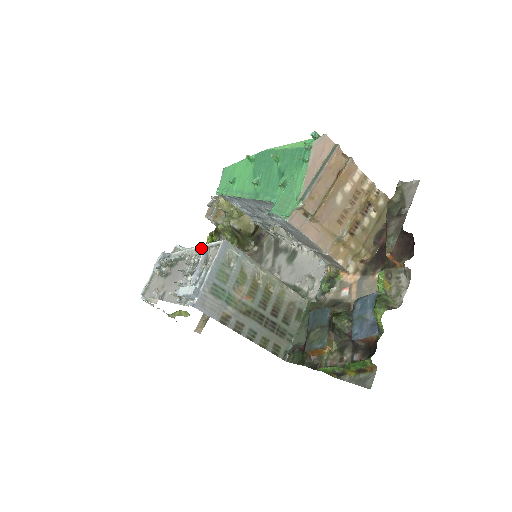
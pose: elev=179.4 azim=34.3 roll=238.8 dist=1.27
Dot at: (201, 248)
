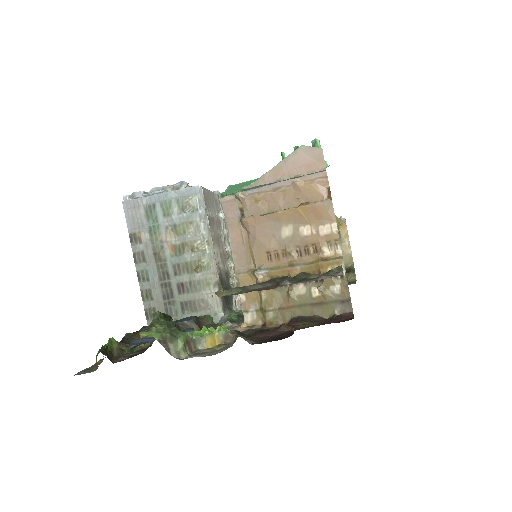
Dot at: occluded
